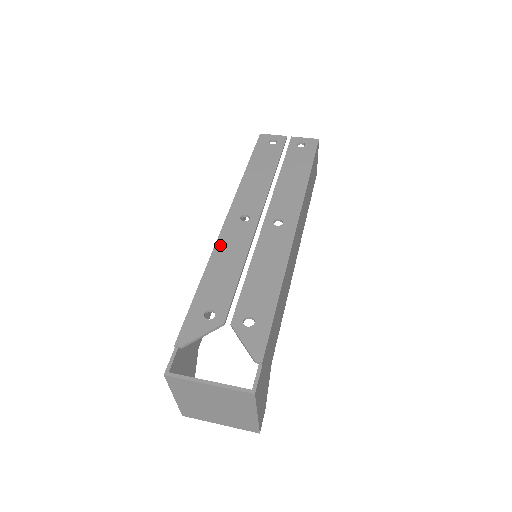
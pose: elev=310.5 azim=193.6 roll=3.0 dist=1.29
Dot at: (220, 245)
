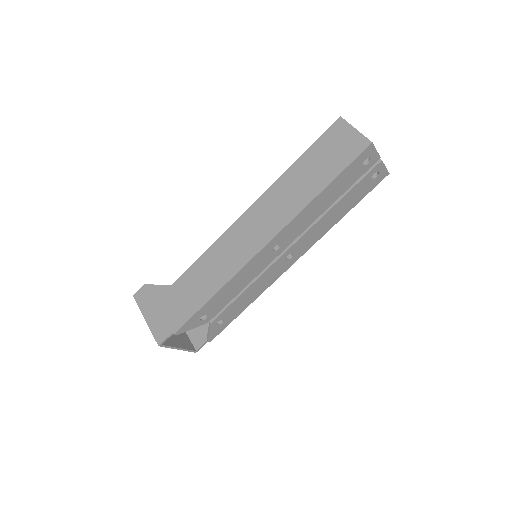
Dot at: (245, 269)
